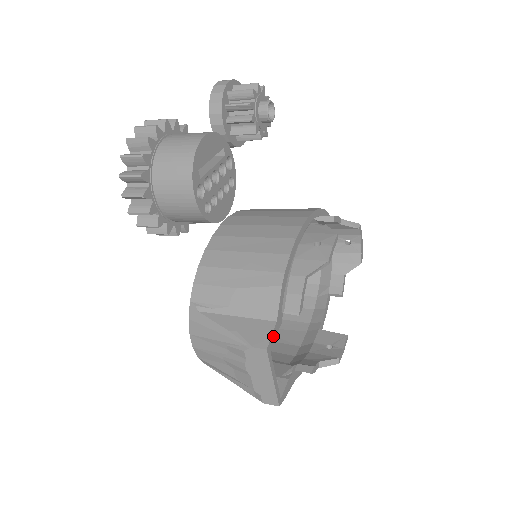
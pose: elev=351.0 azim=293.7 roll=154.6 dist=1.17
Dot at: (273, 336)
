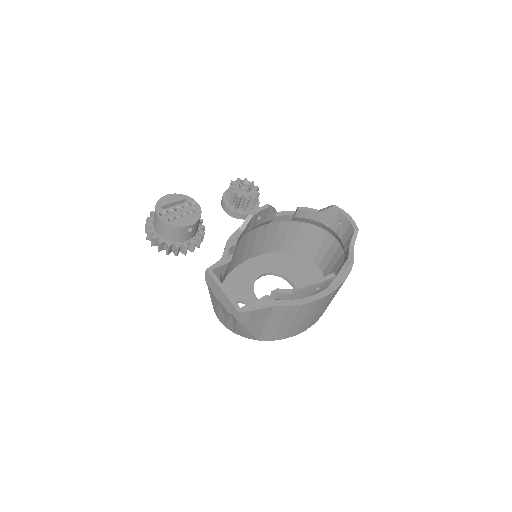
Dot at: (217, 265)
